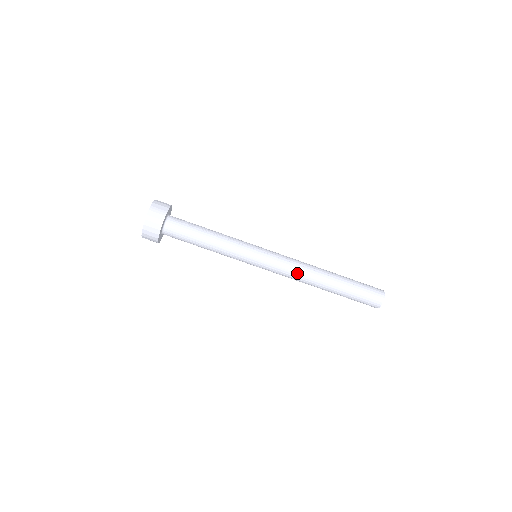
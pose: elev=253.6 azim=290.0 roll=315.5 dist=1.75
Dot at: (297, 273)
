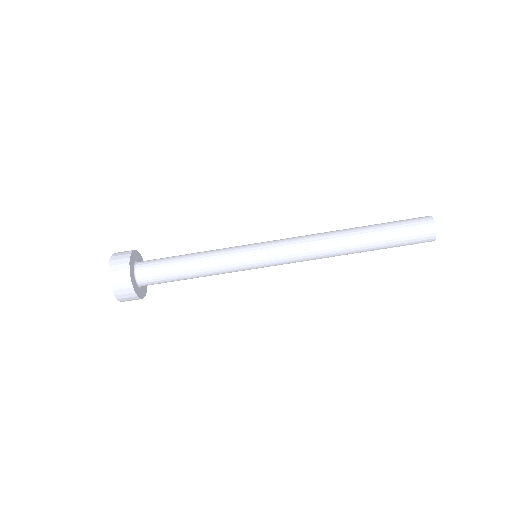
Dot at: (313, 259)
